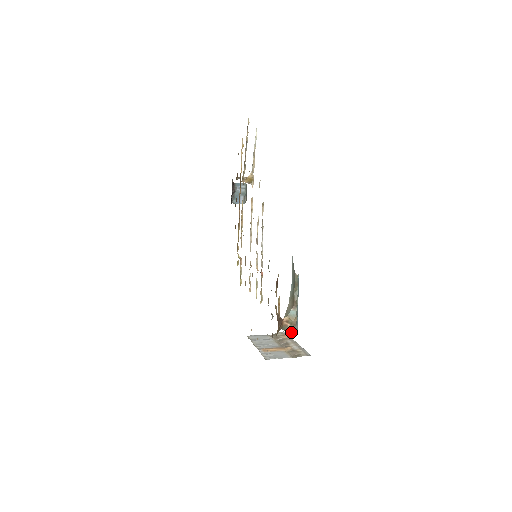
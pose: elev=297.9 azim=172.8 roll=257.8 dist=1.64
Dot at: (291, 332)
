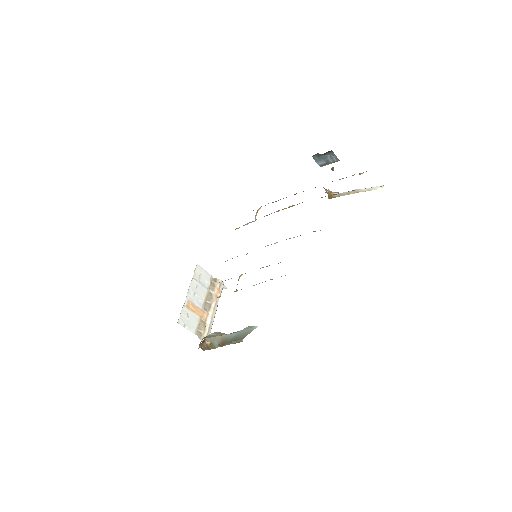
Dot at: (203, 347)
